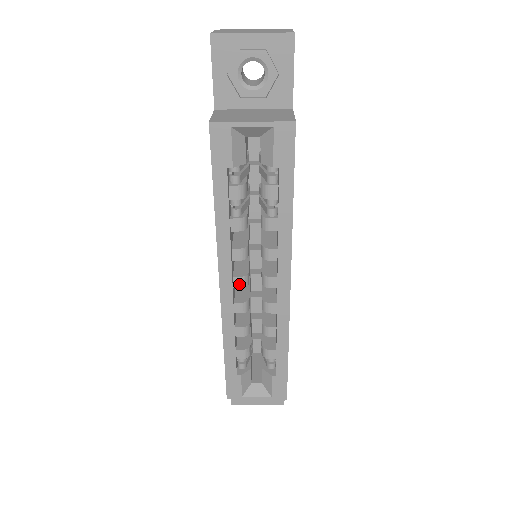
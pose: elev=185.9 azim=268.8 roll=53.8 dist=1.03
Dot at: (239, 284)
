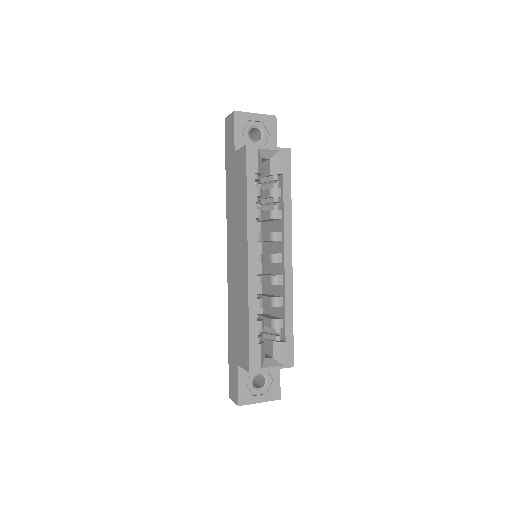
Dot at: (258, 260)
